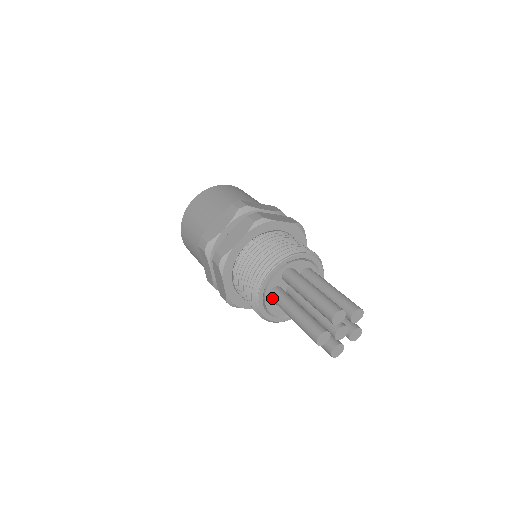
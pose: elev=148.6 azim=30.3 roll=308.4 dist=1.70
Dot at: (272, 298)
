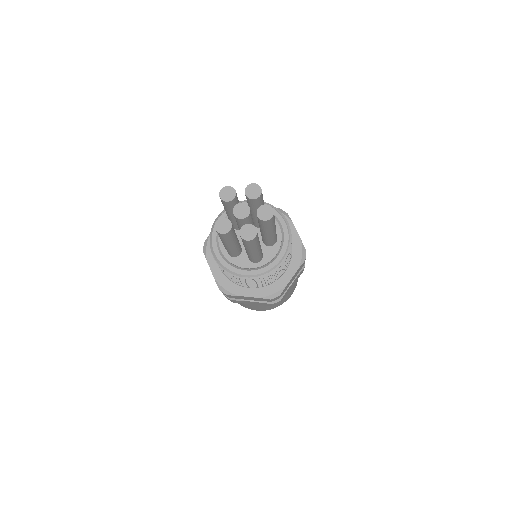
Dot at: occluded
